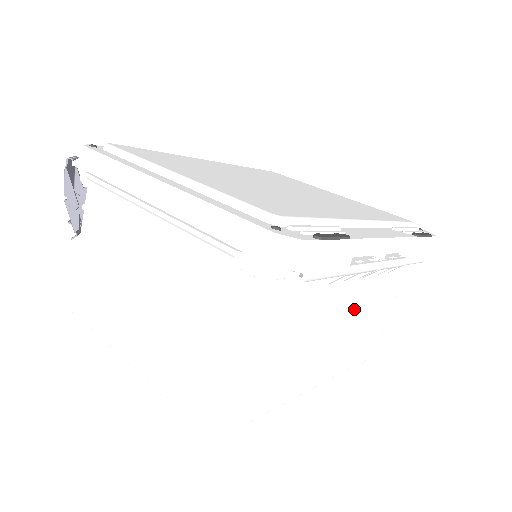
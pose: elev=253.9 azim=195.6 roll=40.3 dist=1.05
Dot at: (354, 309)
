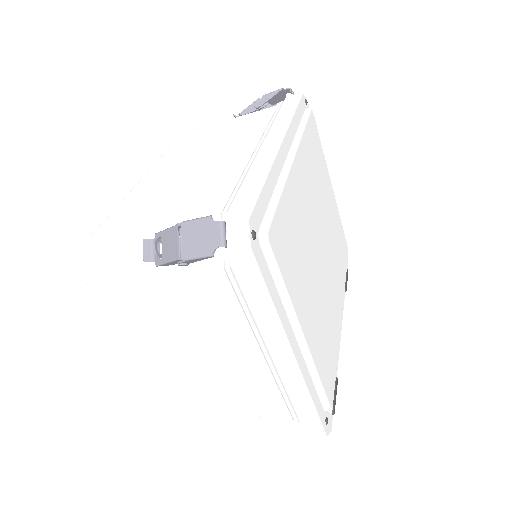
Dot at: occluded
